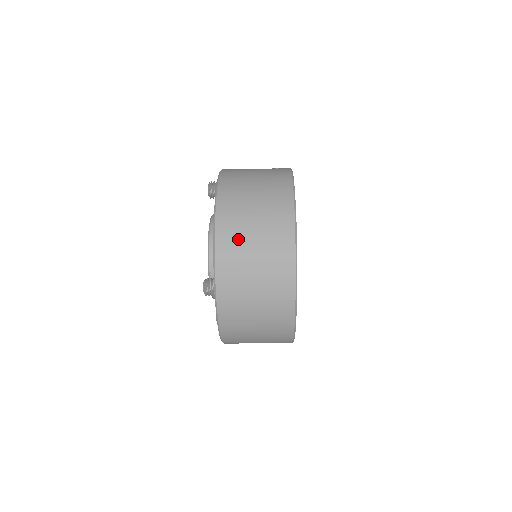
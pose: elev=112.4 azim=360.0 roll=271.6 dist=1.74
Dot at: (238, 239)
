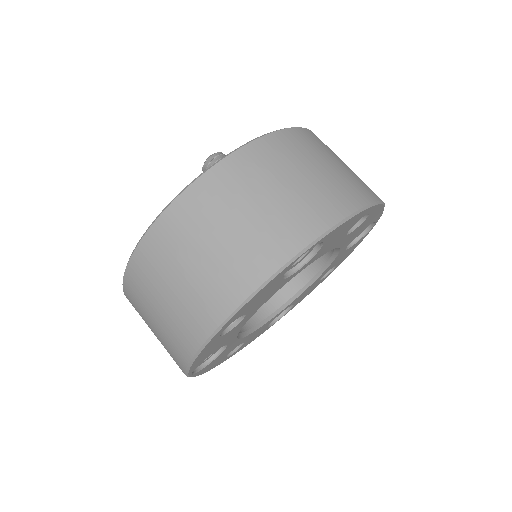
Dot at: (307, 150)
